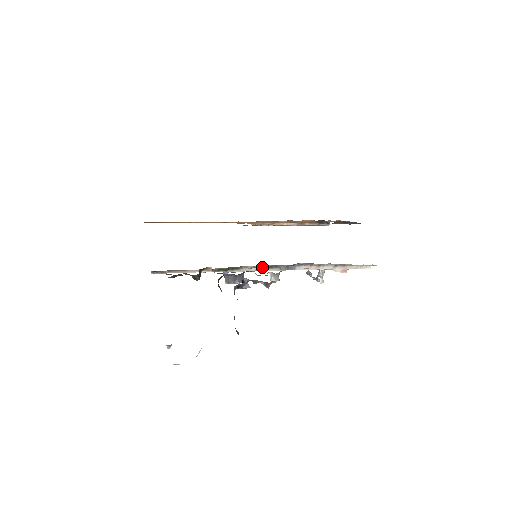
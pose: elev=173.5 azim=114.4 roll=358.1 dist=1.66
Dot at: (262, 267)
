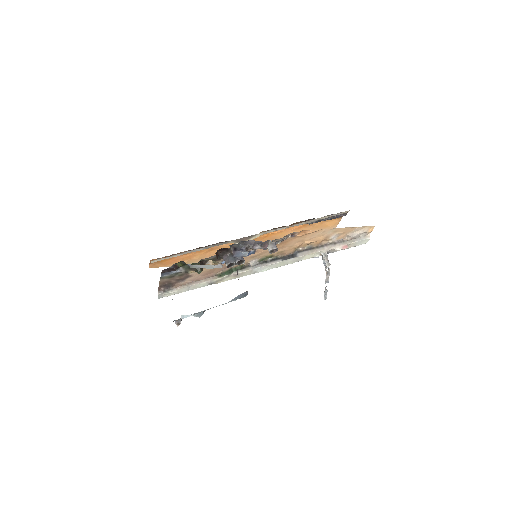
Dot at: (264, 262)
